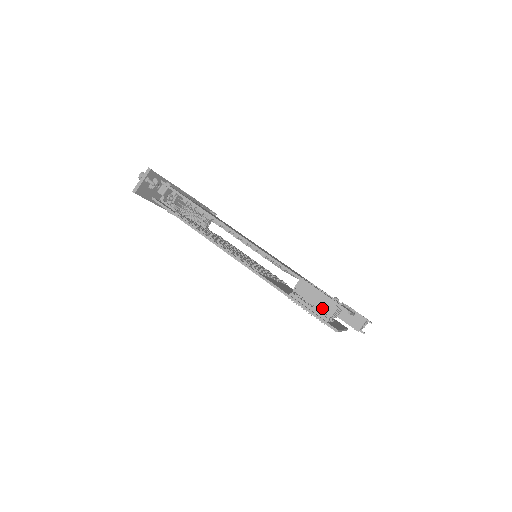
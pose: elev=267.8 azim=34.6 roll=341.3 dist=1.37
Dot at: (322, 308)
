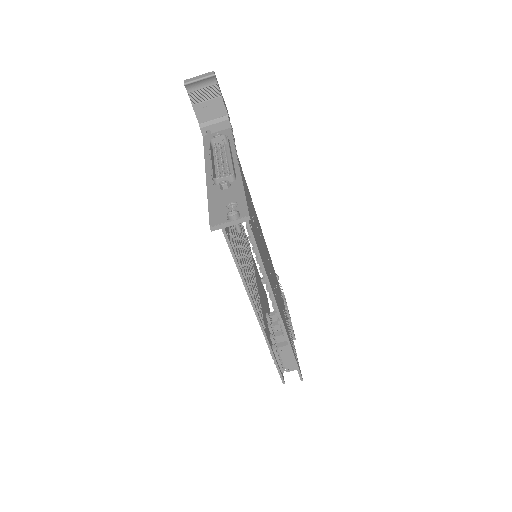
Dot at: (287, 366)
